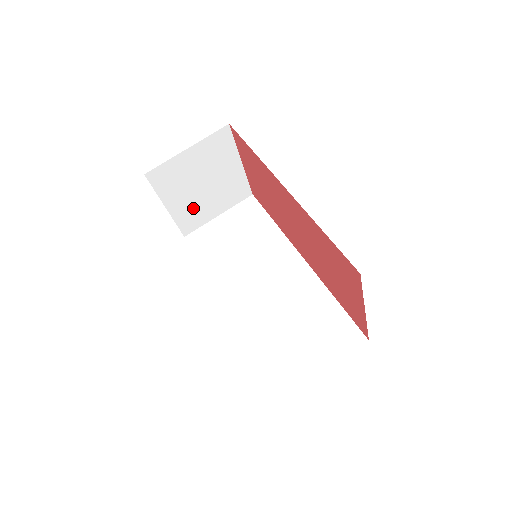
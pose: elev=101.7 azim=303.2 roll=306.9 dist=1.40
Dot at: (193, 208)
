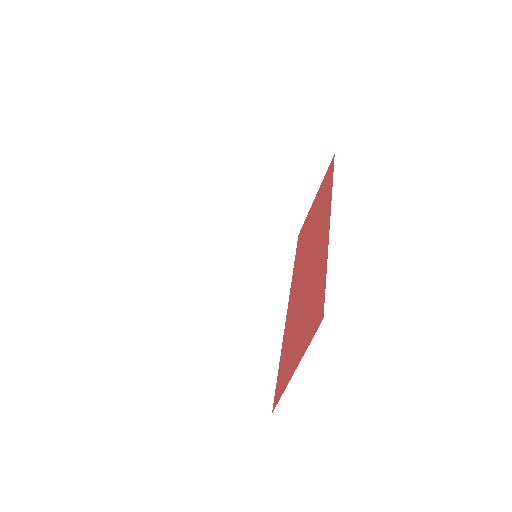
Dot at: (248, 194)
